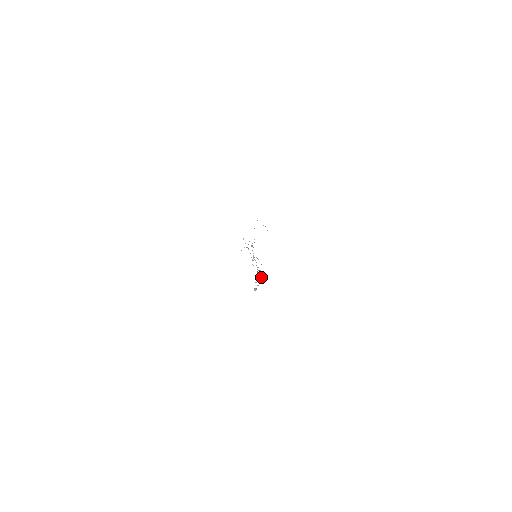
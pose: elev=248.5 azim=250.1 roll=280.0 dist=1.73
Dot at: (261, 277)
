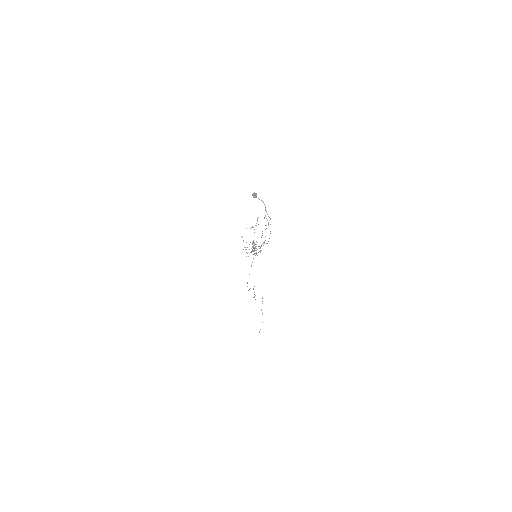
Dot at: (257, 242)
